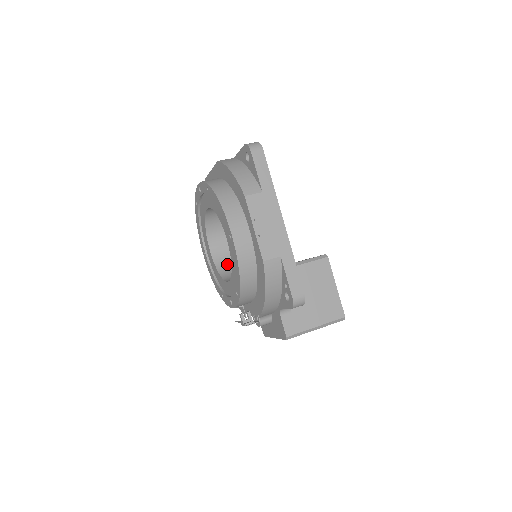
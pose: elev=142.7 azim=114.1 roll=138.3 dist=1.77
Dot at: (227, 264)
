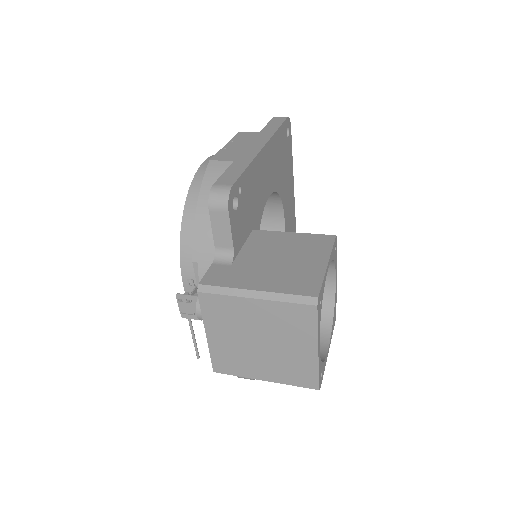
Dot at: occluded
